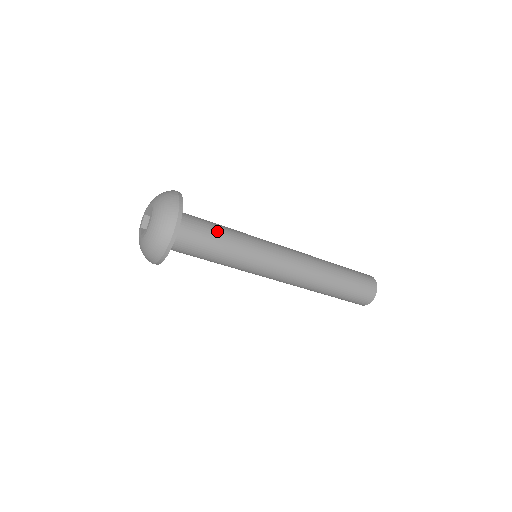
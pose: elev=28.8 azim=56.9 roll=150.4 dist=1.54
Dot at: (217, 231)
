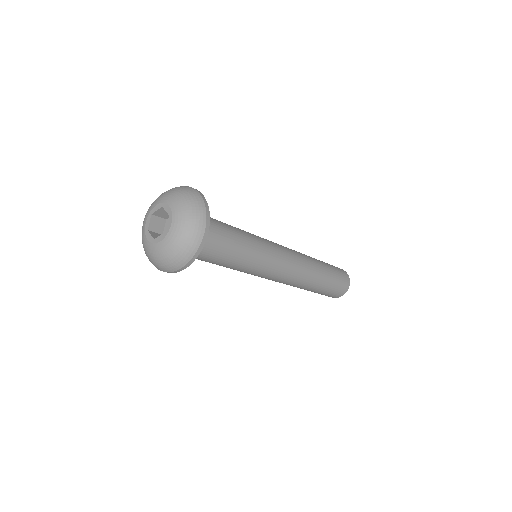
Dot at: (227, 253)
